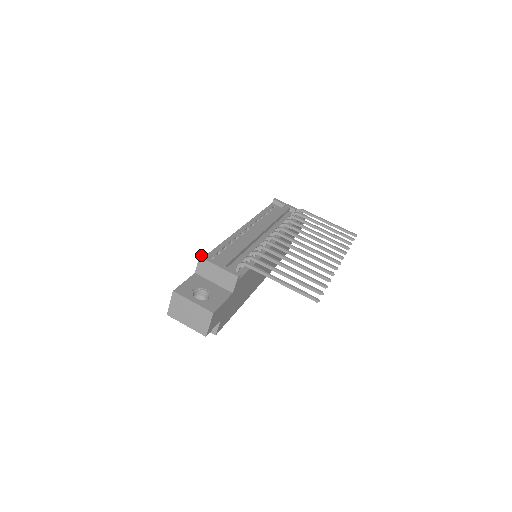
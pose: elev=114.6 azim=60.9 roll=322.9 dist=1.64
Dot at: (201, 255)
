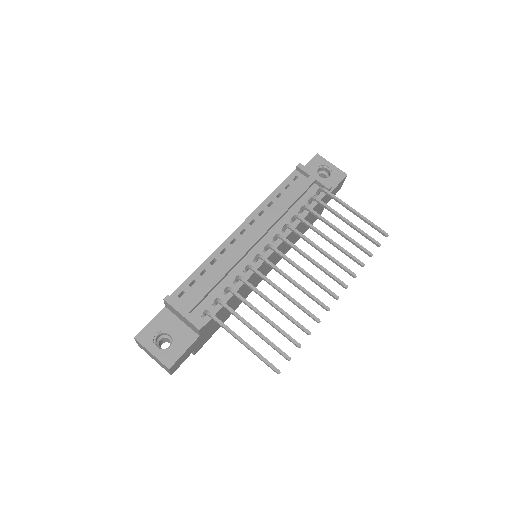
Dot at: (166, 296)
